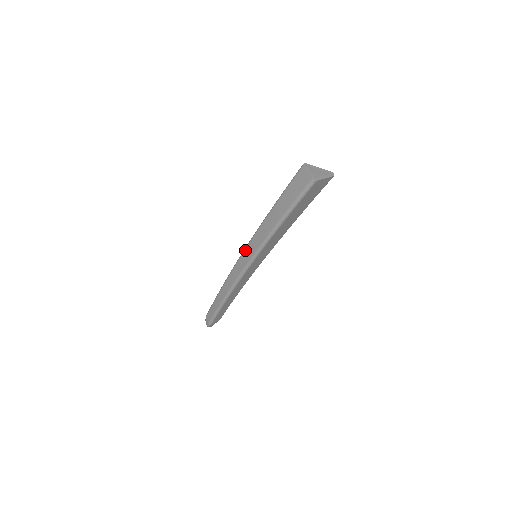
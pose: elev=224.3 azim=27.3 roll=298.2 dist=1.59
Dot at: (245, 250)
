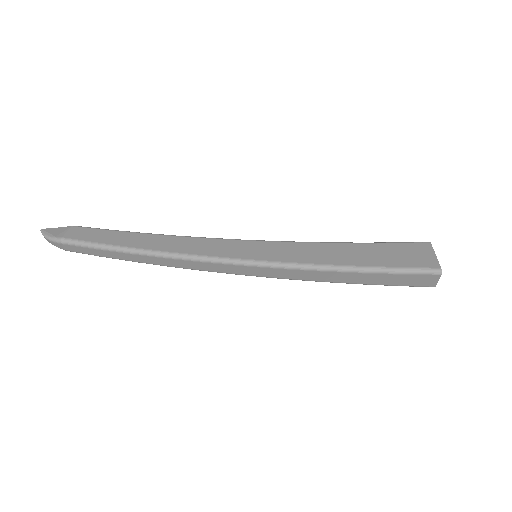
Dot at: (261, 268)
